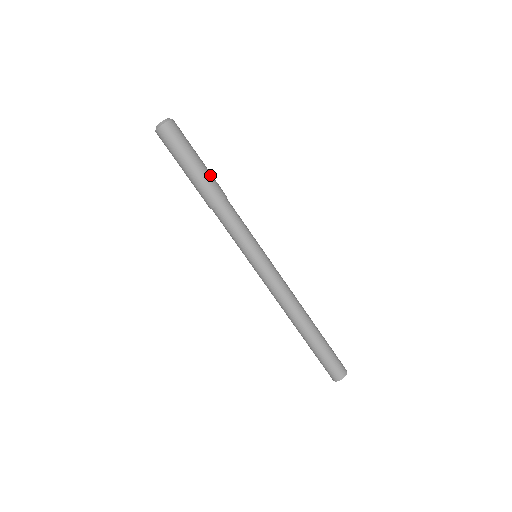
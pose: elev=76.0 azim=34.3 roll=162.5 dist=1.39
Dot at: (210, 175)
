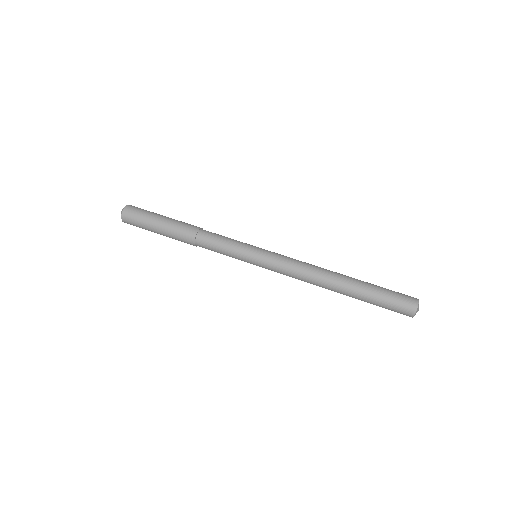
Dot at: (177, 222)
